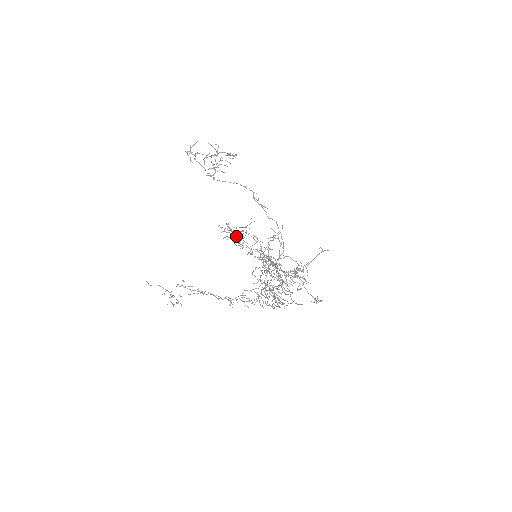
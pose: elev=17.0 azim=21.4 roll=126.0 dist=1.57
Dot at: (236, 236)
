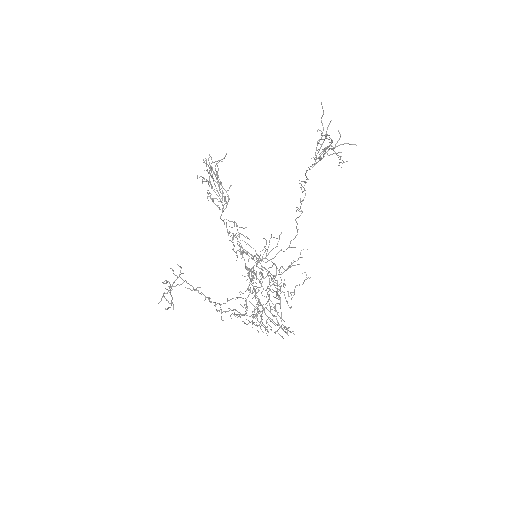
Dot at: occluded
